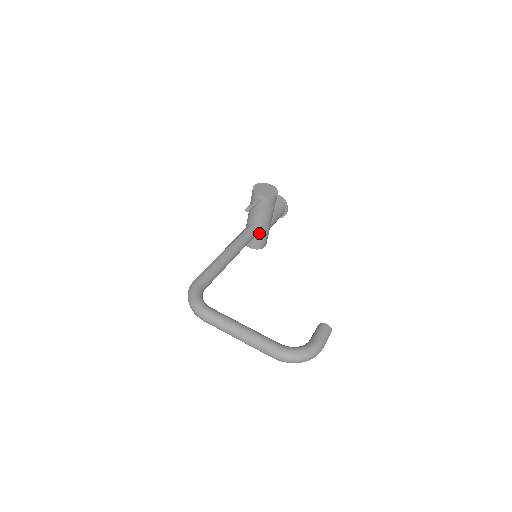
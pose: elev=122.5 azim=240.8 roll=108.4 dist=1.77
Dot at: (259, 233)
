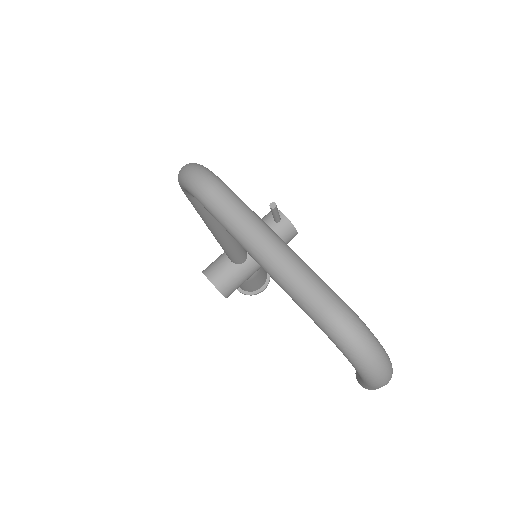
Dot at: (241, 266)
